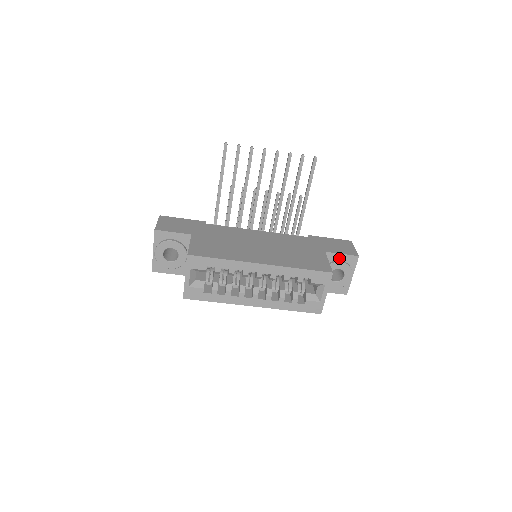
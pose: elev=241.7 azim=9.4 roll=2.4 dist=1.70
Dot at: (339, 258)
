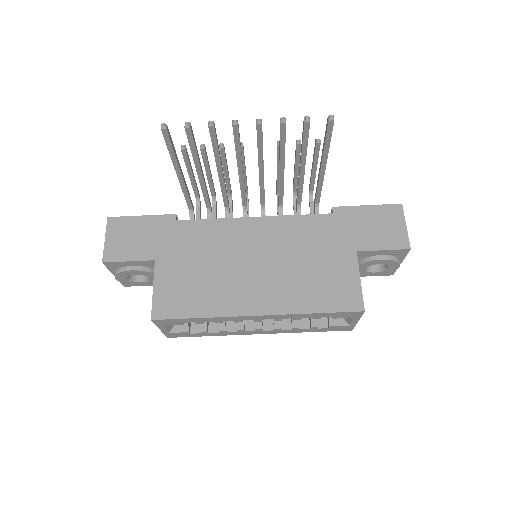
Dot at: (379, 253)
